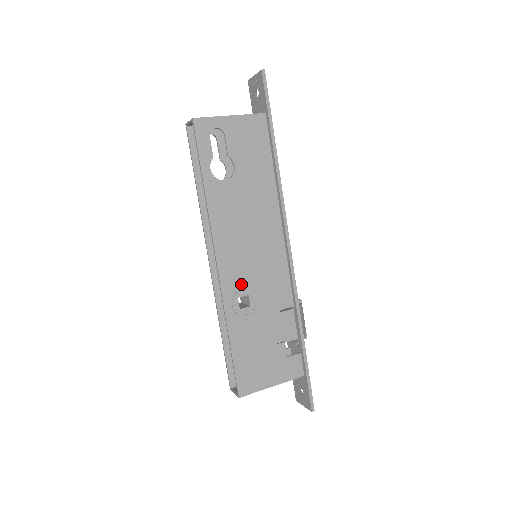
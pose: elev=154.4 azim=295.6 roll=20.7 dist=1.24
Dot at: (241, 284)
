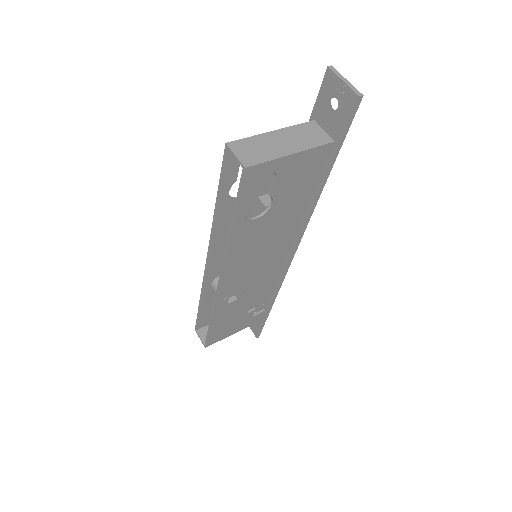
Dot at: (236, 289)
